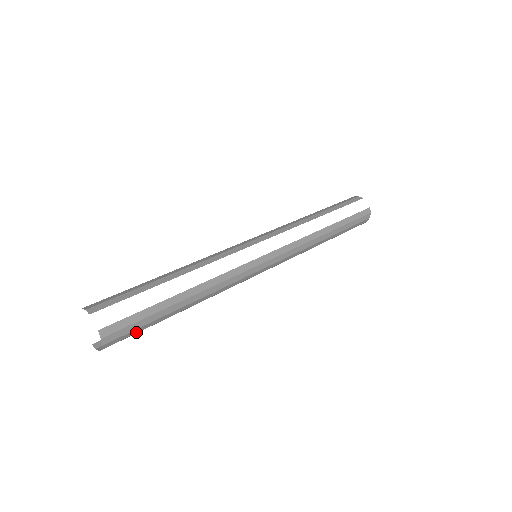
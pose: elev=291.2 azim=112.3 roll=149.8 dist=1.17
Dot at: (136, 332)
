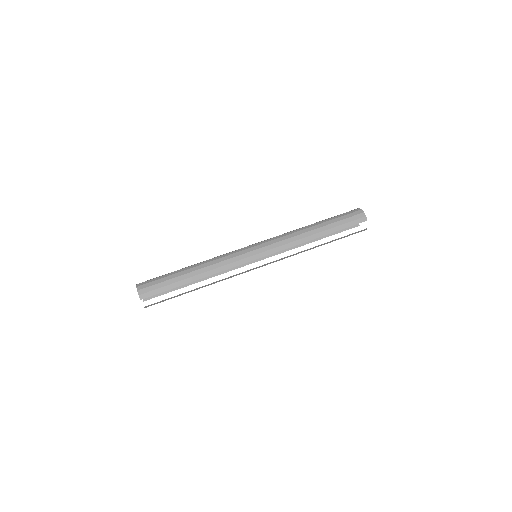
Dot at: occluded
